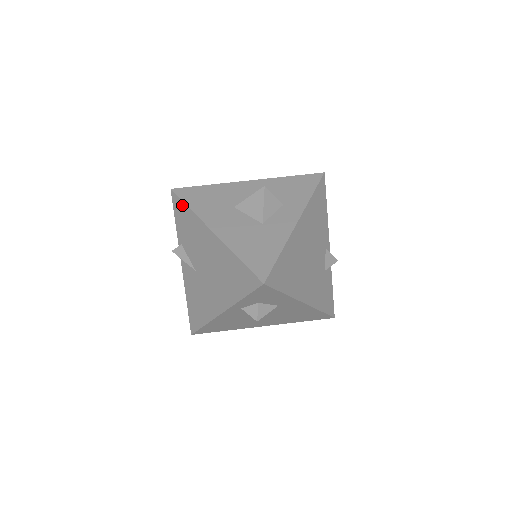
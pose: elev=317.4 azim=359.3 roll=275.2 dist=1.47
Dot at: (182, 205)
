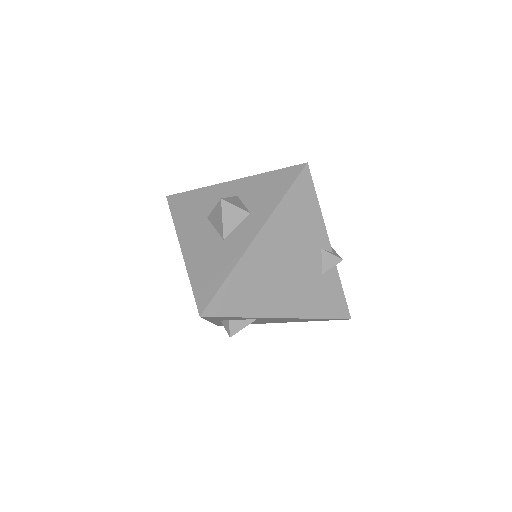
Dot at: occluded
